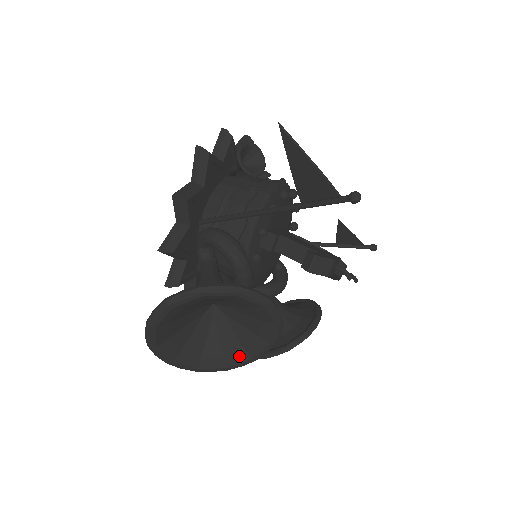
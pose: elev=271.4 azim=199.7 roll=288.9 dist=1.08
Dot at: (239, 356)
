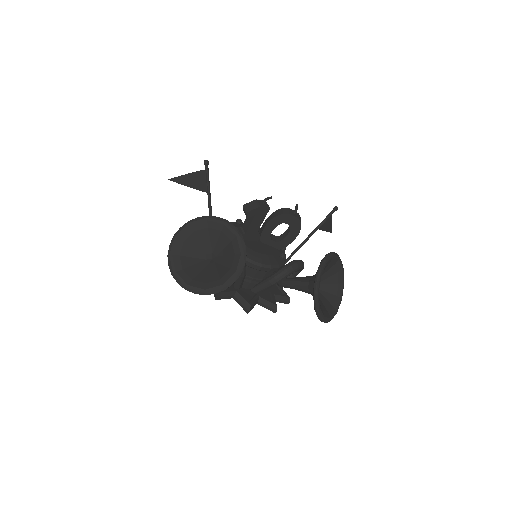
Dot at: (235, 260)
